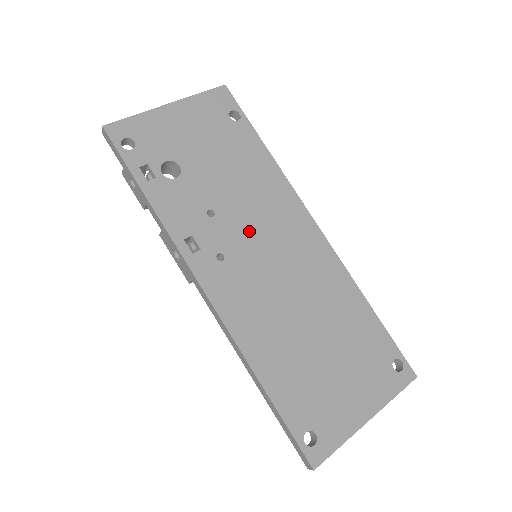
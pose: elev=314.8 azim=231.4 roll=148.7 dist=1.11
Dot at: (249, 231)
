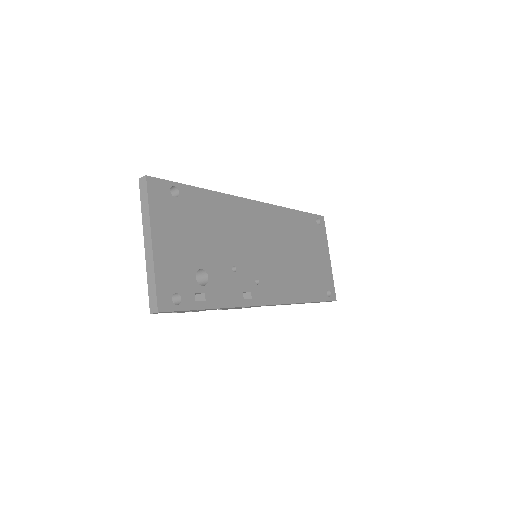
Dot at: (249, 251)
